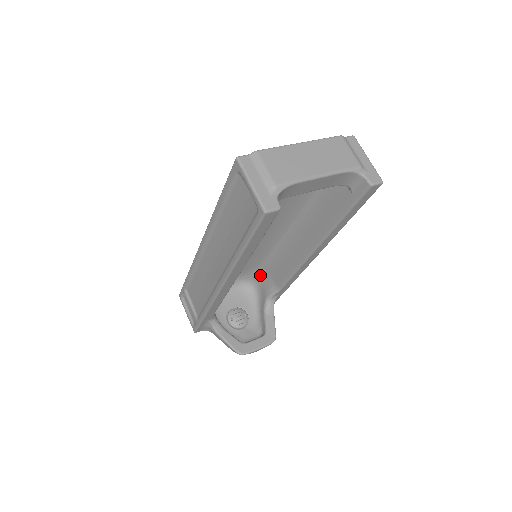
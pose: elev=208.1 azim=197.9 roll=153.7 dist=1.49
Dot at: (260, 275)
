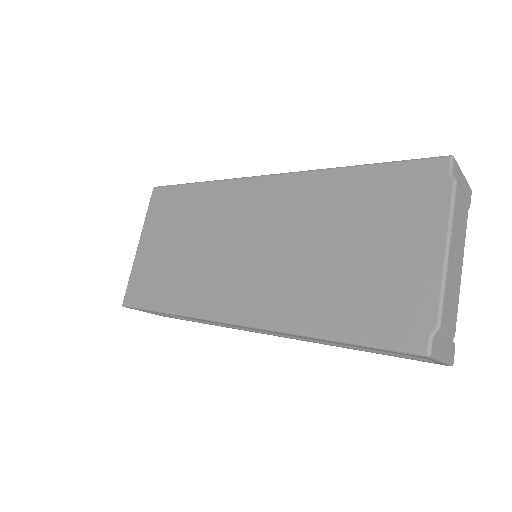
Dot at: occluded
